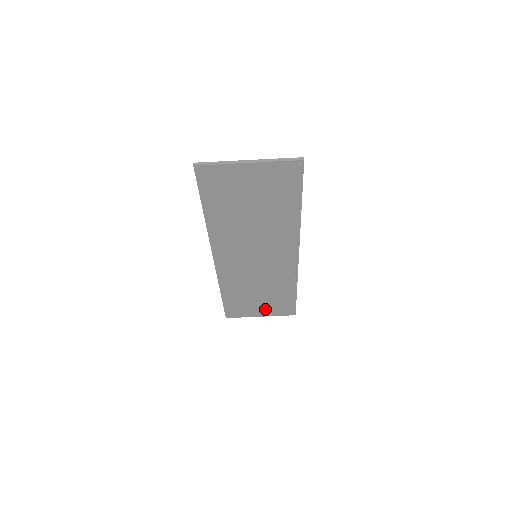
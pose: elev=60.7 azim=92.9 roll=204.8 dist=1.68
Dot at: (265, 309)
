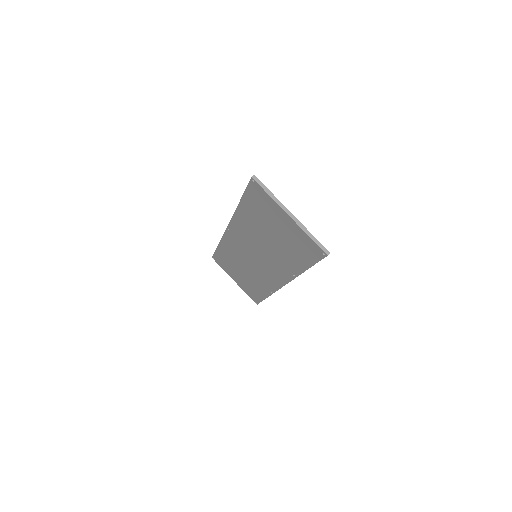
Dot at: (240, 281)
